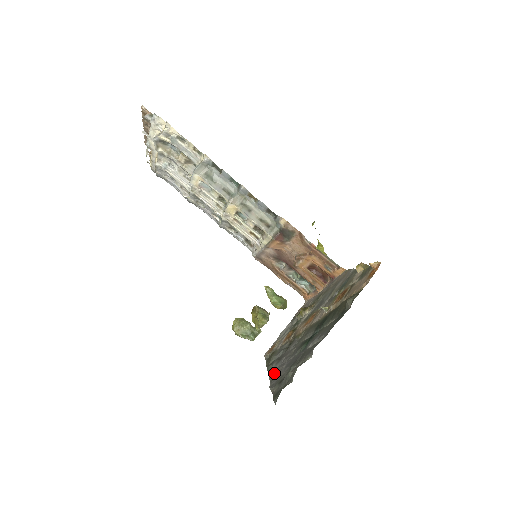
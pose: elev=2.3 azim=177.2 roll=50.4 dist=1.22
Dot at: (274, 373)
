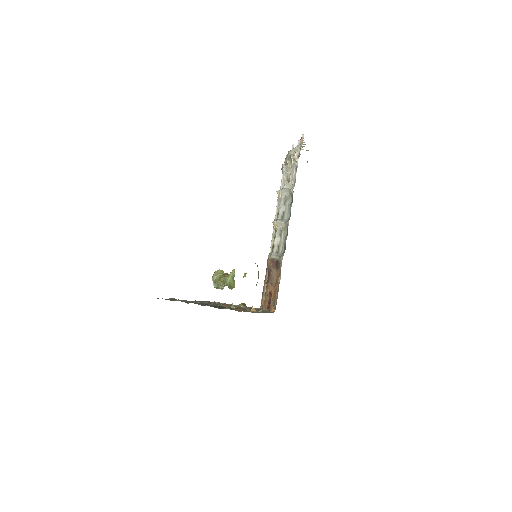
Dot at: (186, 300)
